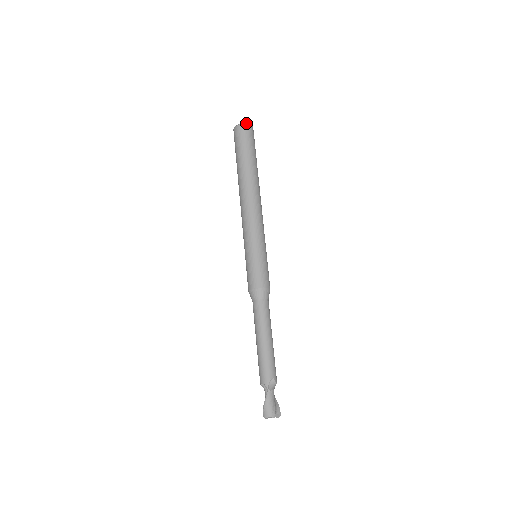
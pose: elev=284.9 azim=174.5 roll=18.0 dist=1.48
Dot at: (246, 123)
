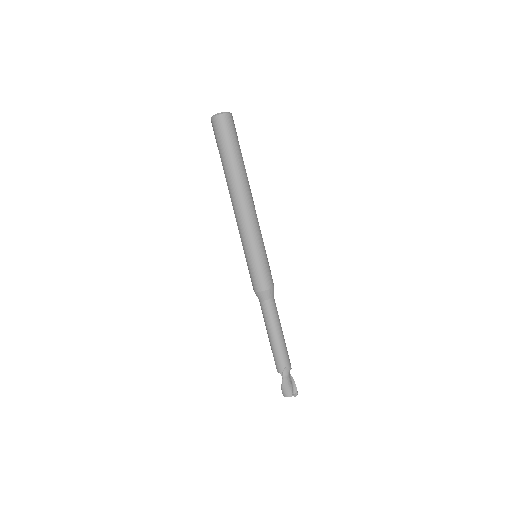
Dot at: (221, 113)
